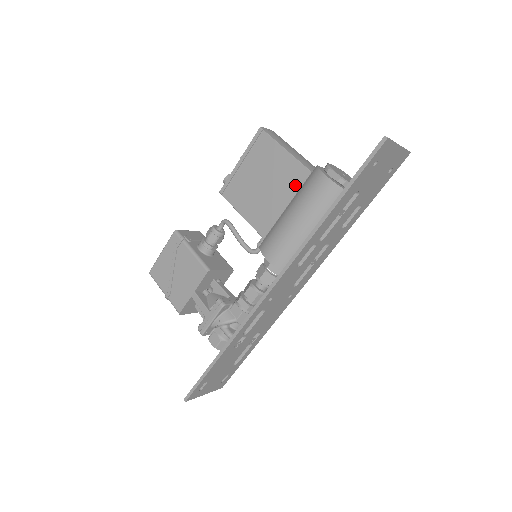
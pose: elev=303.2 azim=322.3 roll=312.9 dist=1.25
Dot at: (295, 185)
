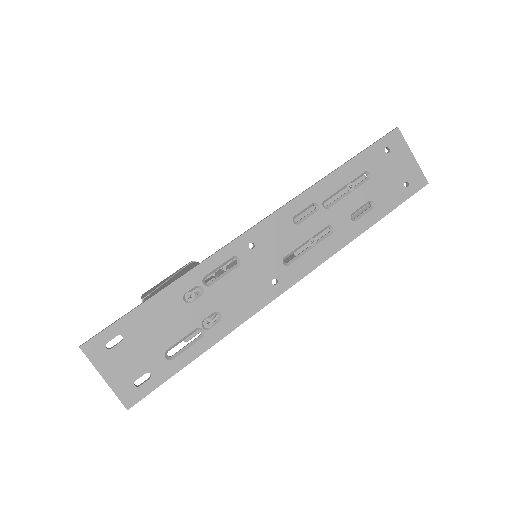
Dot at: occluded
